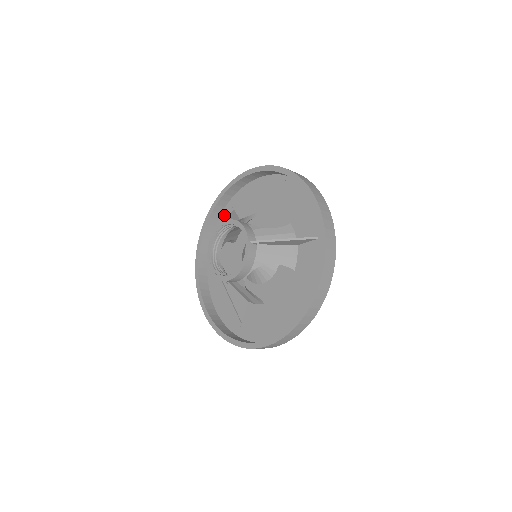
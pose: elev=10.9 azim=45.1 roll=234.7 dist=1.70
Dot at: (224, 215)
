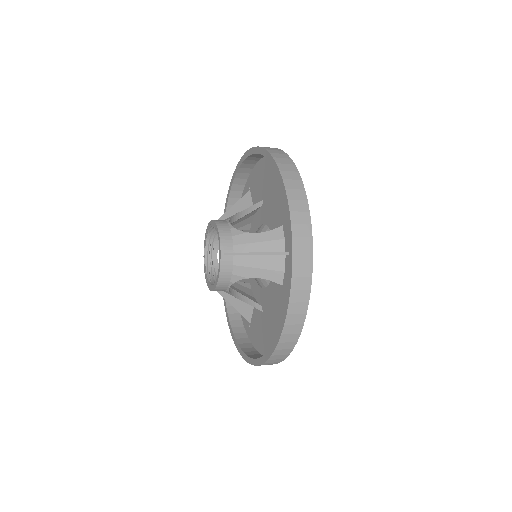
Dot at: (244, 194)
